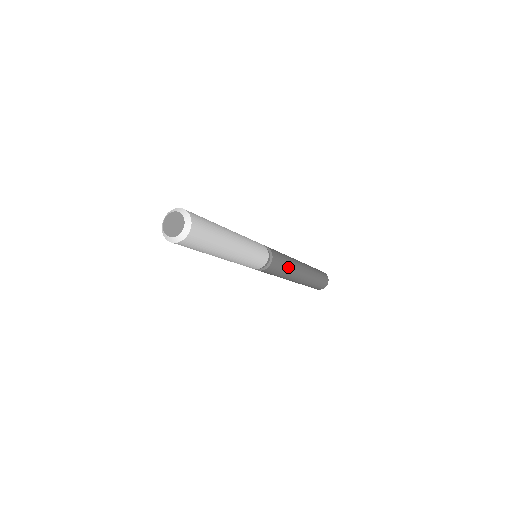
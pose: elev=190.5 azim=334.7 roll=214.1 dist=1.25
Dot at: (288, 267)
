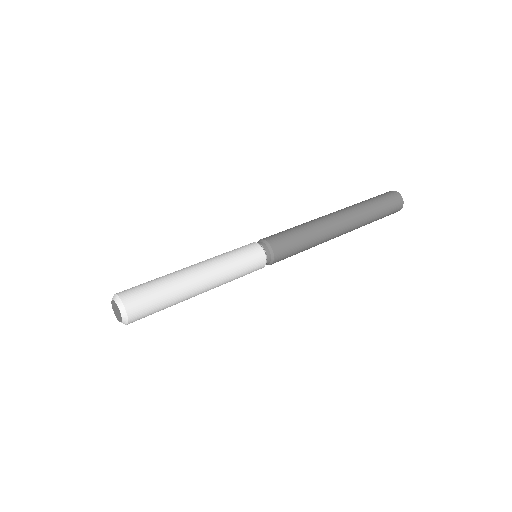
Dot at: (307, 236)
